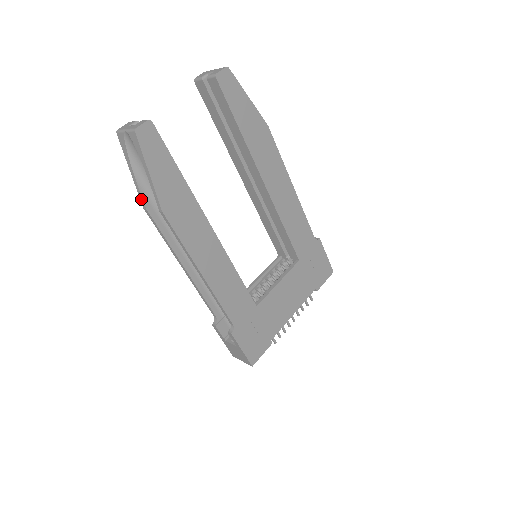
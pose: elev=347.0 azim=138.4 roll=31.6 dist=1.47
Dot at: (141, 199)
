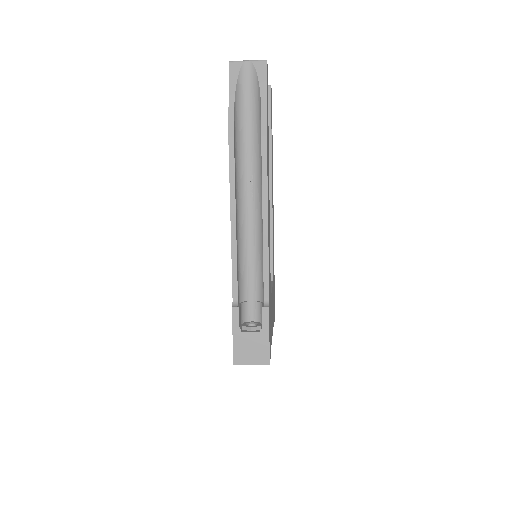
Dot at: (231, 127)
